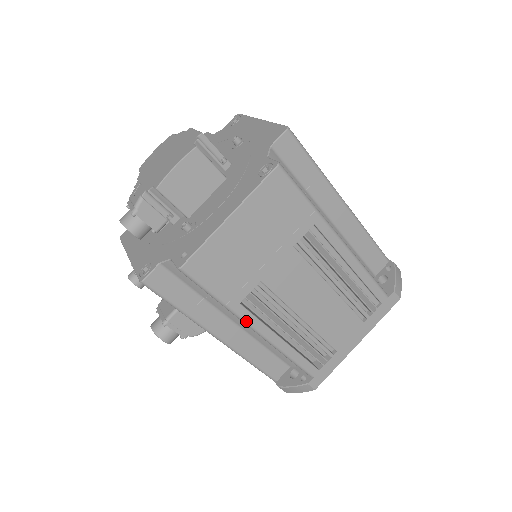
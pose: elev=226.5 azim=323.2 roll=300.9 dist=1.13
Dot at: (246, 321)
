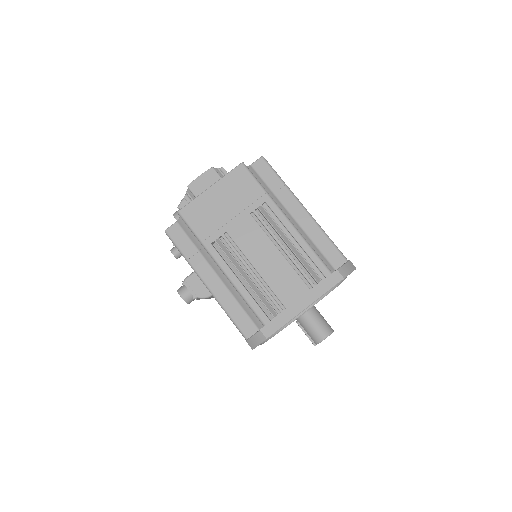
Dot at: (214, 258)
